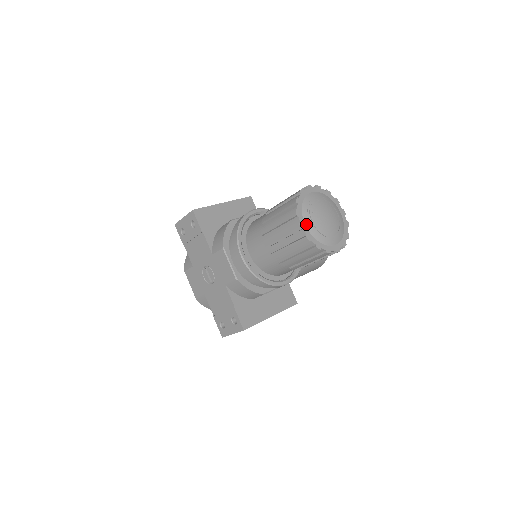
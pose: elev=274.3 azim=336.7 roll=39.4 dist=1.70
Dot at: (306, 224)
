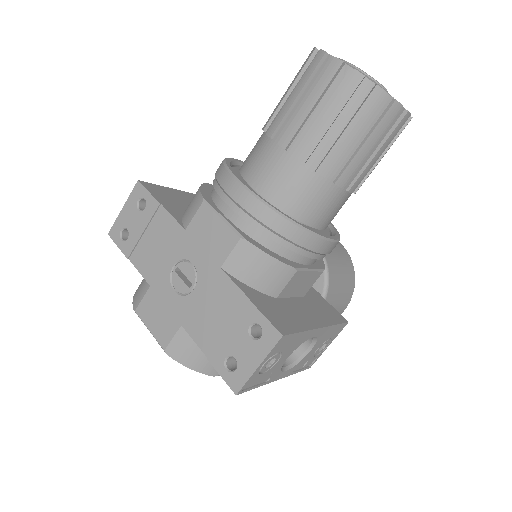
Dot at: occluded
